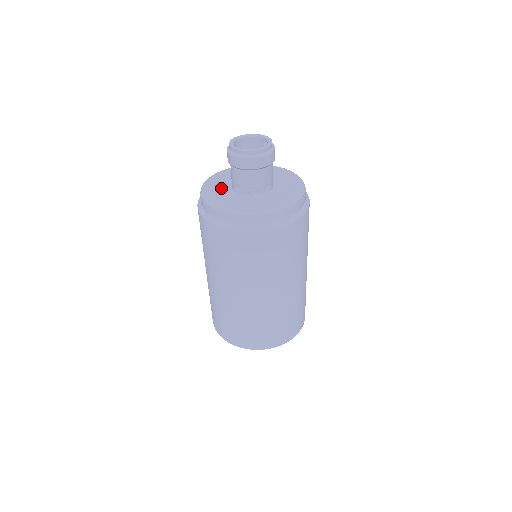
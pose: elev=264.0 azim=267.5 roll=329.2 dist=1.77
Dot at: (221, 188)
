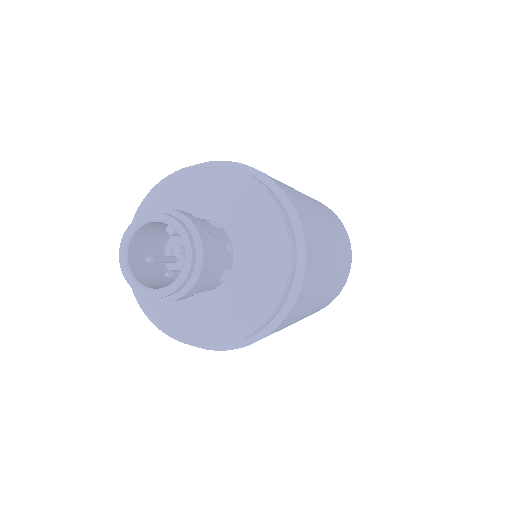
Dot at: (176, 303)
